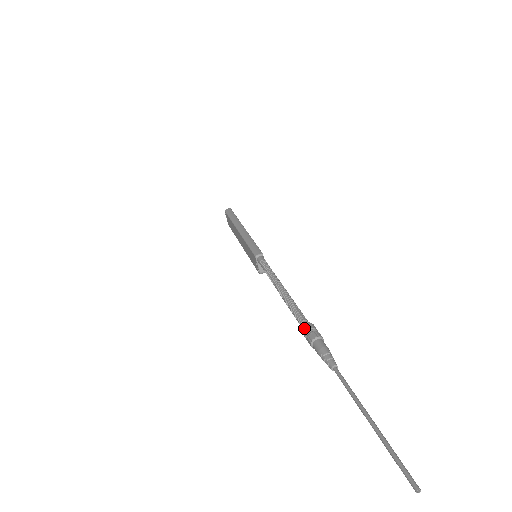
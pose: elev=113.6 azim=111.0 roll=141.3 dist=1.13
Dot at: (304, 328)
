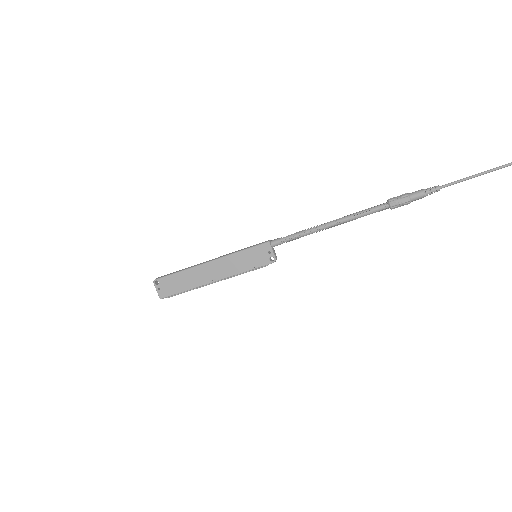
Dot at: (392, 199)
